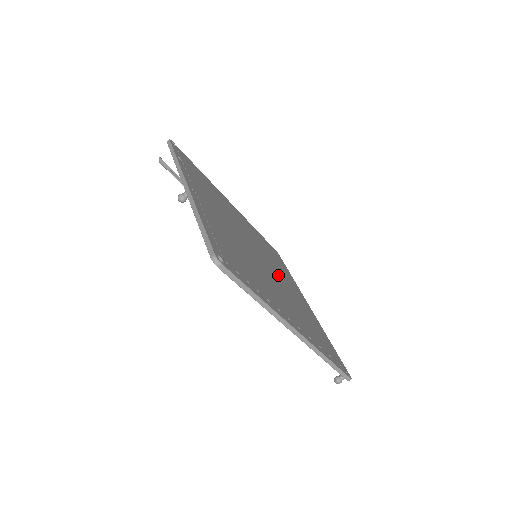
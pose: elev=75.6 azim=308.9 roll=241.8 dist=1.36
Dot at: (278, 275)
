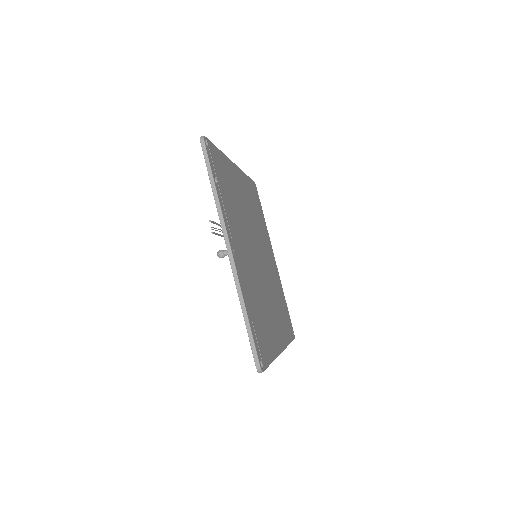
Dot at: (265, 257)
